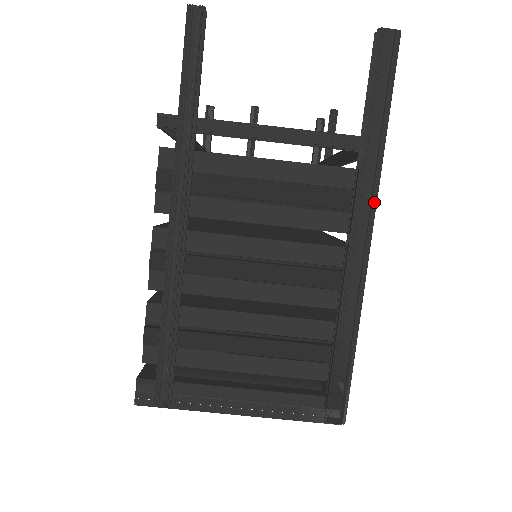
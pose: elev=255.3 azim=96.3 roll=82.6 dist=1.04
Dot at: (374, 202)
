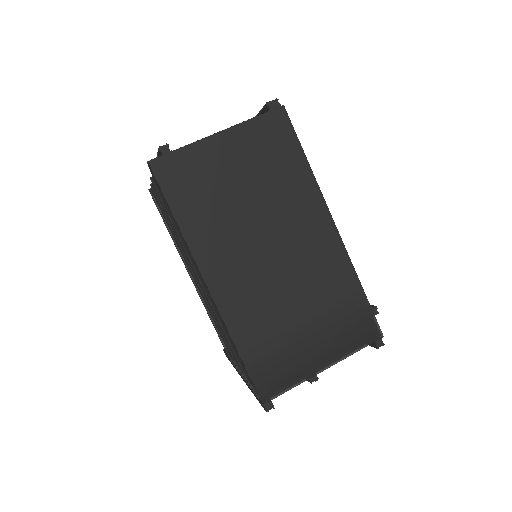
Dot at: occluded
